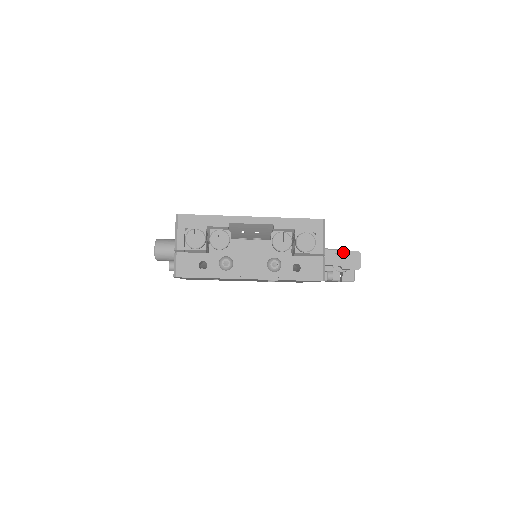
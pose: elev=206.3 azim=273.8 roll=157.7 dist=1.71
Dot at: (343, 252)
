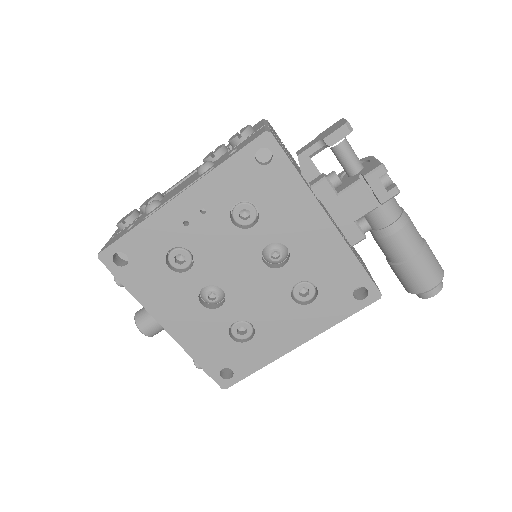
Dot at: (319, 135)
